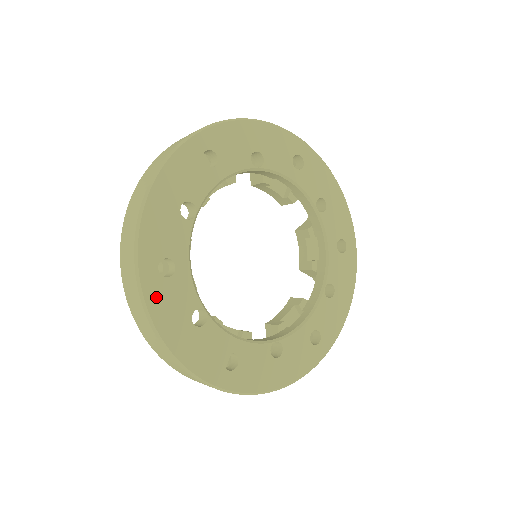
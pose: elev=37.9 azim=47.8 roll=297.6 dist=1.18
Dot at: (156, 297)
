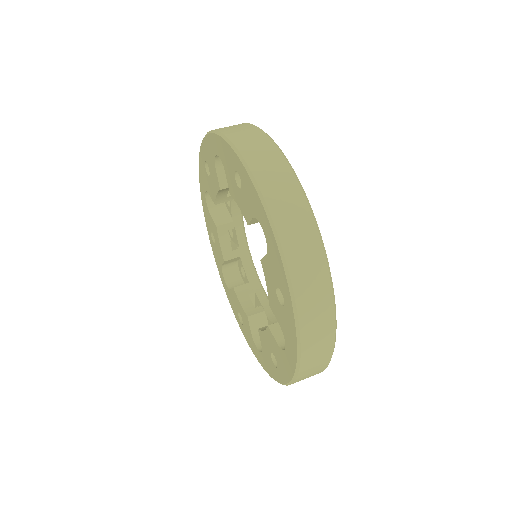
Dot at: occluded
